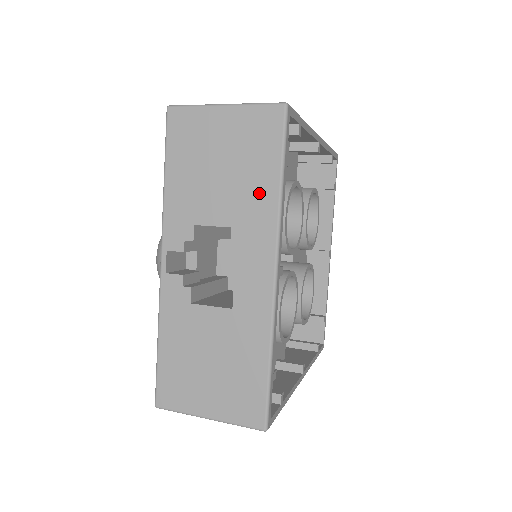
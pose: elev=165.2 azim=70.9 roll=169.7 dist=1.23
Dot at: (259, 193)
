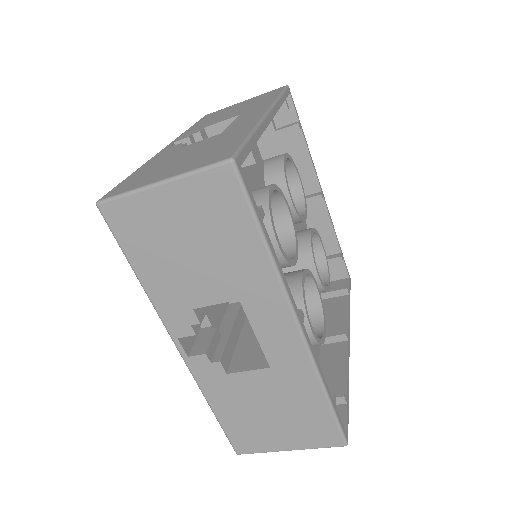
Dot at: (262, 103)
